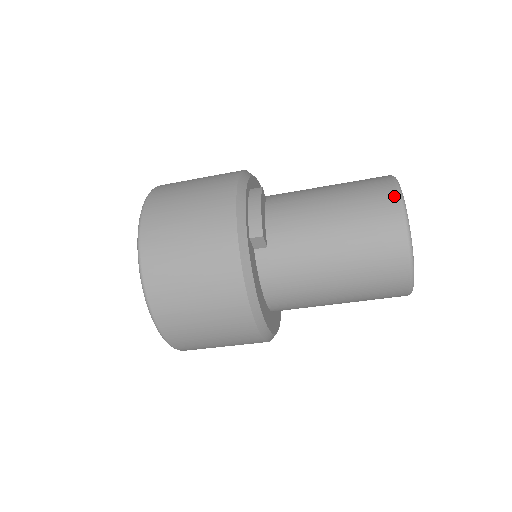
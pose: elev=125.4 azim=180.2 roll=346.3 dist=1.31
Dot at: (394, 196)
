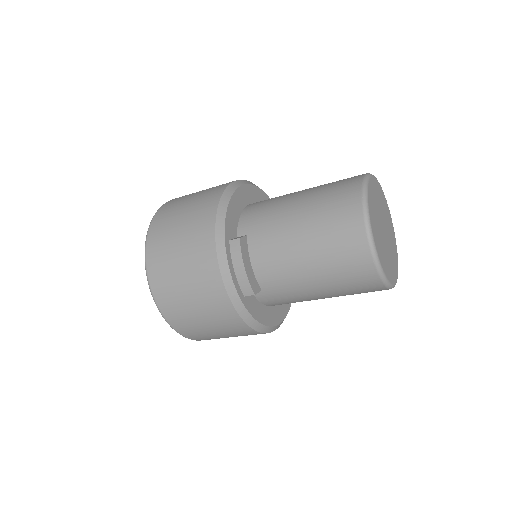
Dot at: (364, 244)
